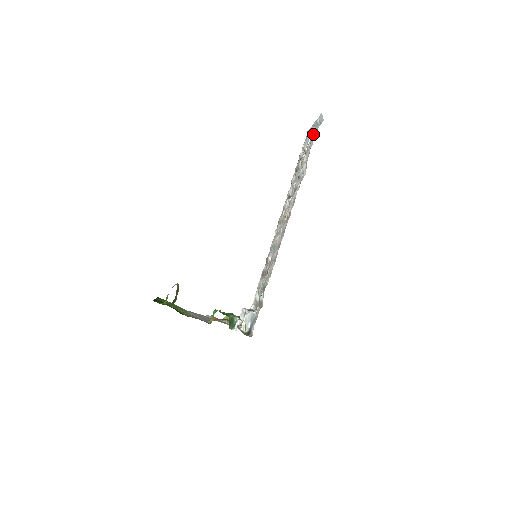
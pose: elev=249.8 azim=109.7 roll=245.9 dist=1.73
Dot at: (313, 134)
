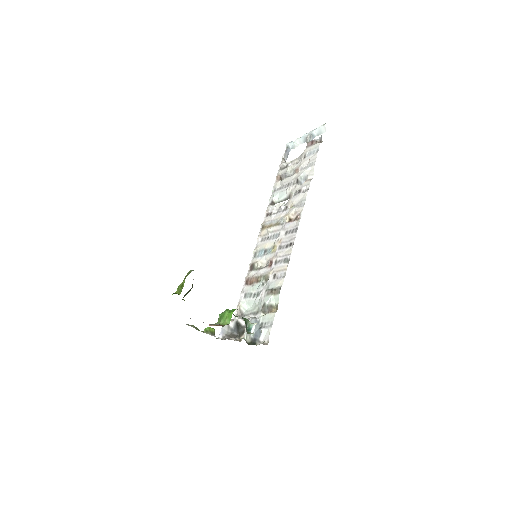
Dot at: (312, 143)
